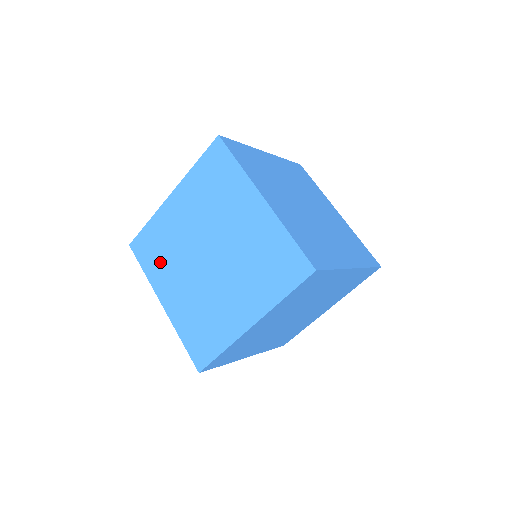
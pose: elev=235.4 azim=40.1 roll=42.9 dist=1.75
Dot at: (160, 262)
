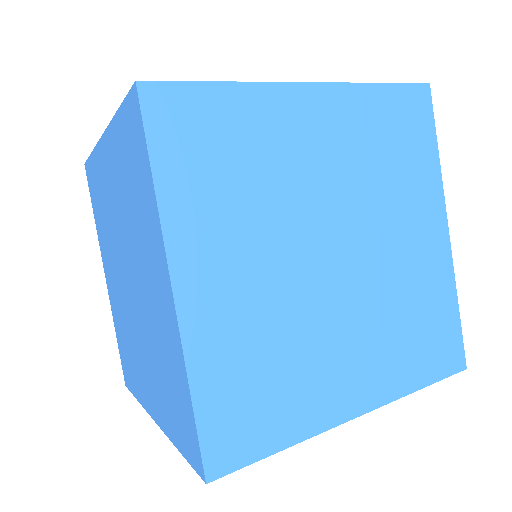
Dot at: (101, 224)
